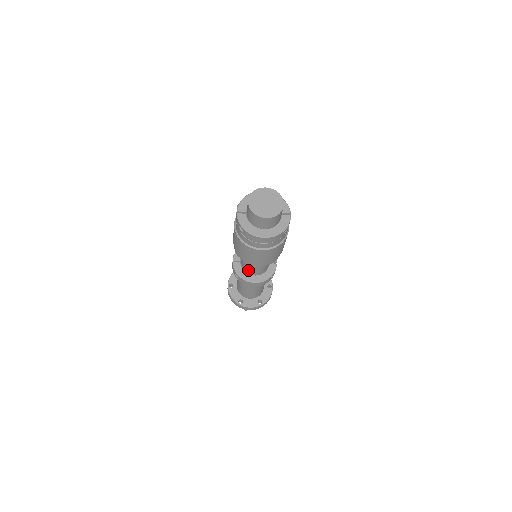
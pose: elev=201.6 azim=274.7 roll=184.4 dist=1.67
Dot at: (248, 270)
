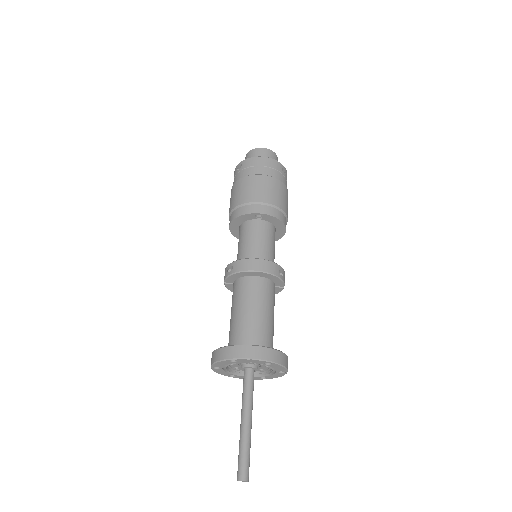
Dot at: (246, 256)
